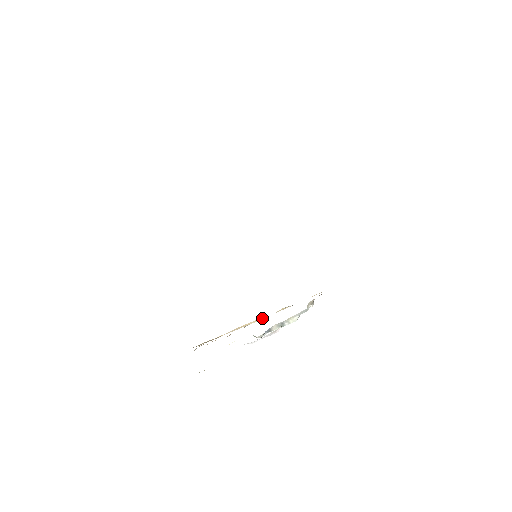
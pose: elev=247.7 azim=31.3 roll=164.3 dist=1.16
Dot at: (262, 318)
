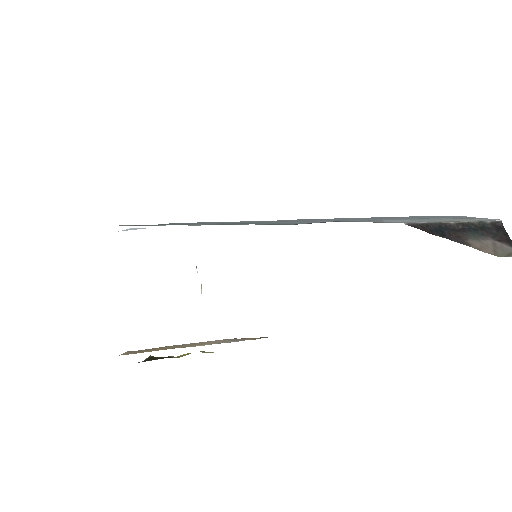
Dot at: occluded
